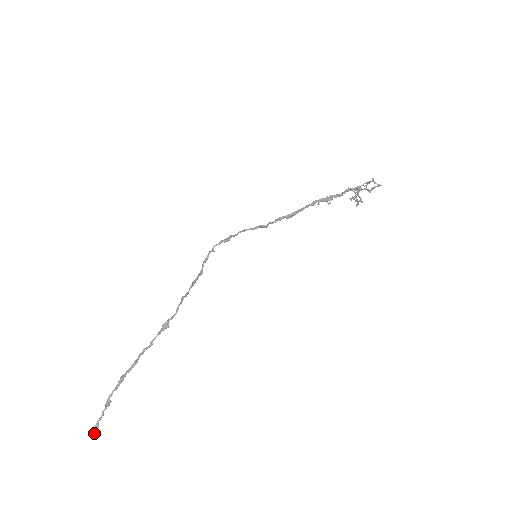
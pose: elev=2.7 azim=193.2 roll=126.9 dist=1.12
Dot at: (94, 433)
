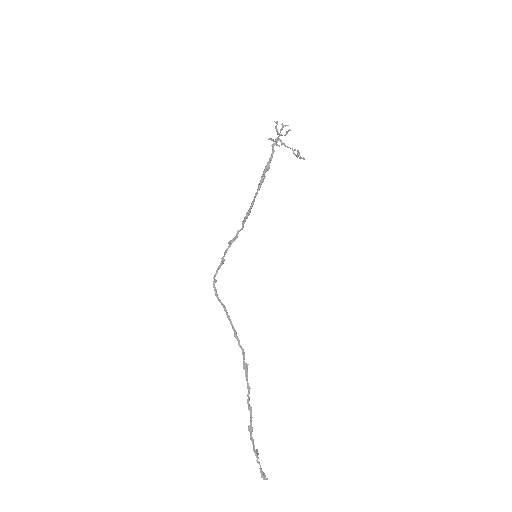
Dot at: (265, 479)
